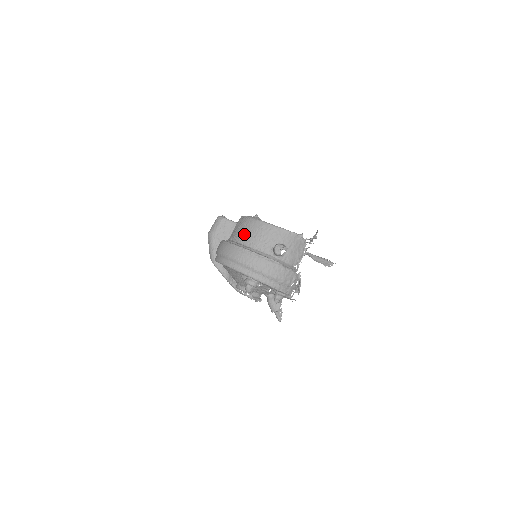
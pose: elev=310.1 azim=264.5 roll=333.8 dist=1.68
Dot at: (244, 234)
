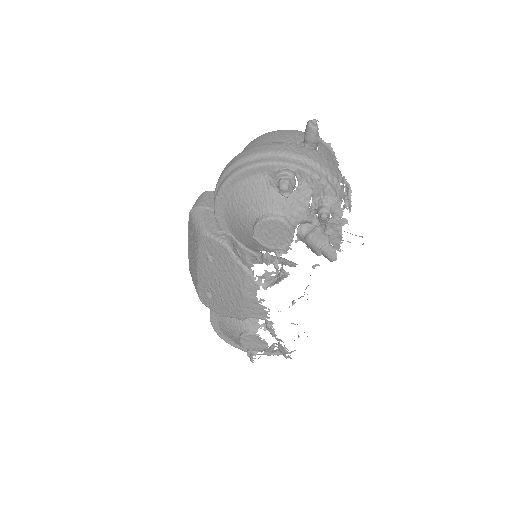
Dot at: occluded
